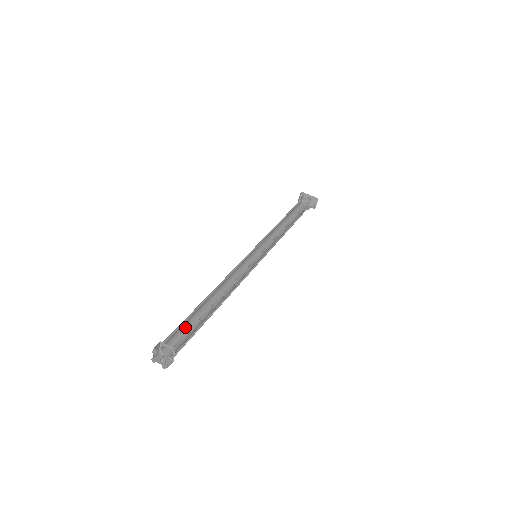
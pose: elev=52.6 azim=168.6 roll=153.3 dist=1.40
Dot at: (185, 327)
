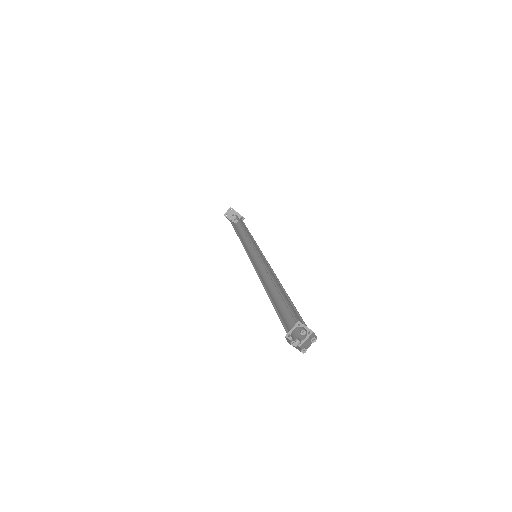
Dot at: occluded
